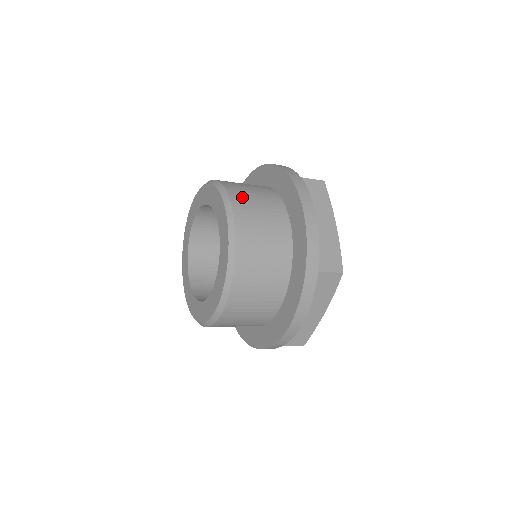
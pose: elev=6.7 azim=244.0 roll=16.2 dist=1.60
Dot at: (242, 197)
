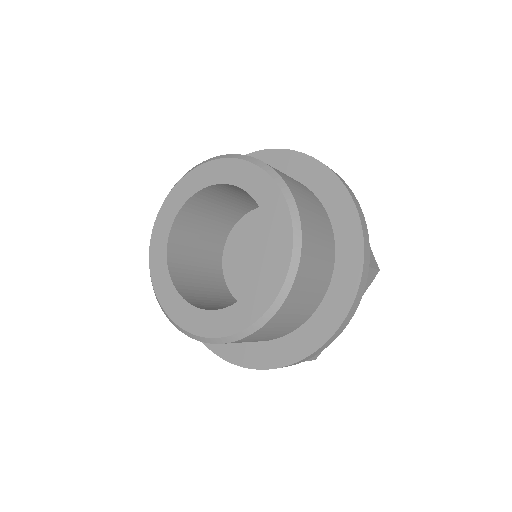
Dot at: (308, 269)
